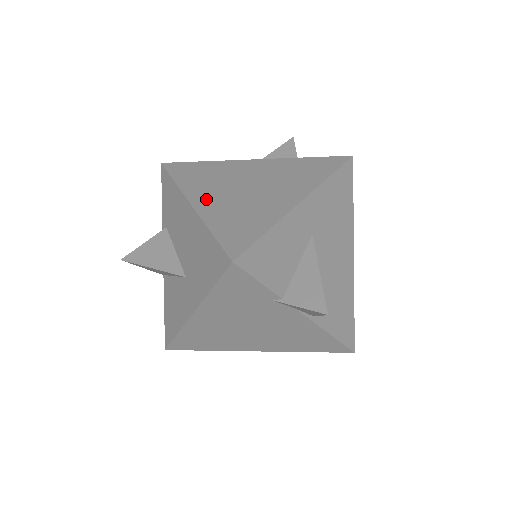
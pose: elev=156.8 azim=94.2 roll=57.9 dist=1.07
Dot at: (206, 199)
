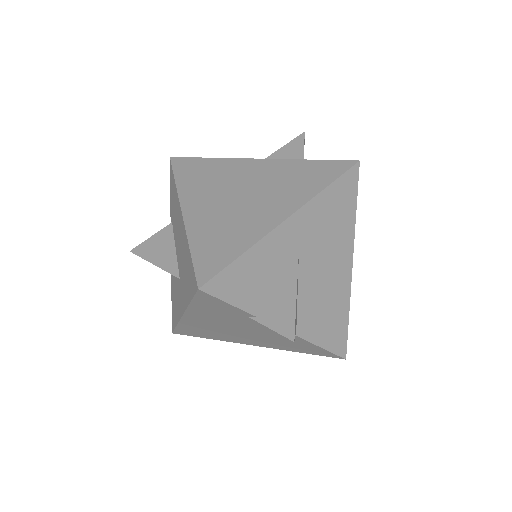
Dot at: (197, 208)
